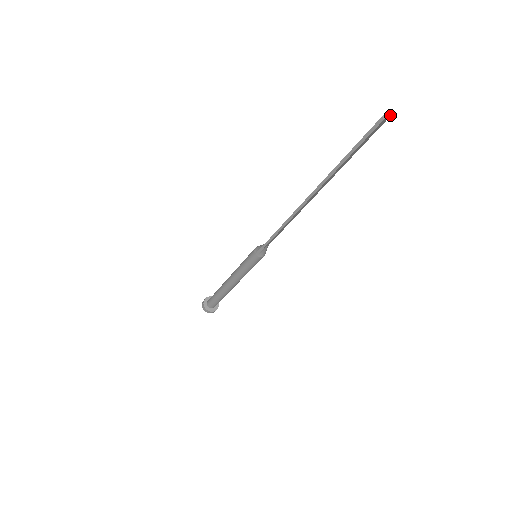
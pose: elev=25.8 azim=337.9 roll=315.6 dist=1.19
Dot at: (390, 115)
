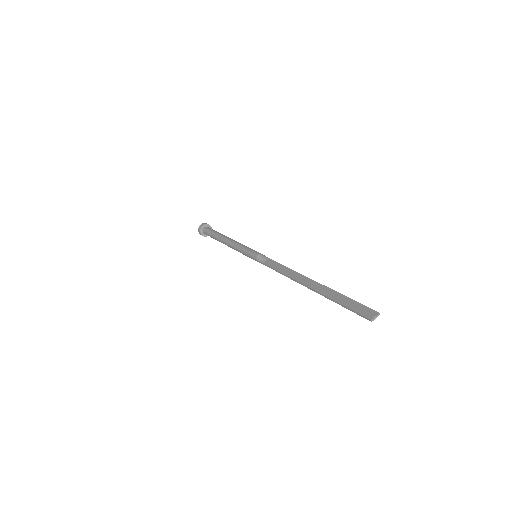
Dot at: (377, 316)
